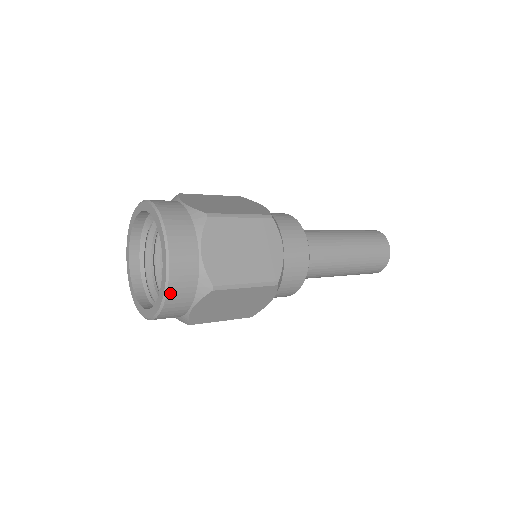
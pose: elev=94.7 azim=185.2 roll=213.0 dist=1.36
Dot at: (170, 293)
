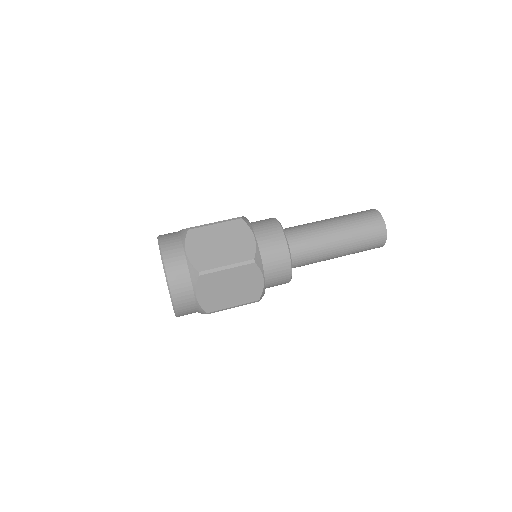
Dot at: (171, 285)
